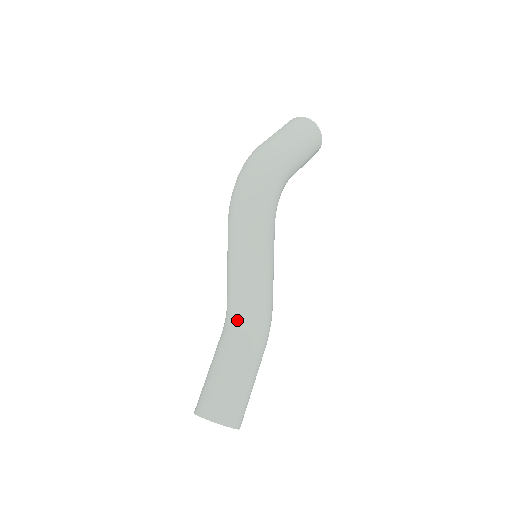
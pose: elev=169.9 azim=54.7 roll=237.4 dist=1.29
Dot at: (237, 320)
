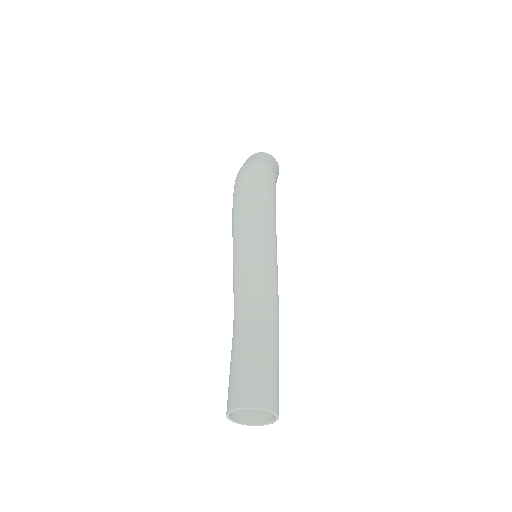
Dot at: (256, 310)
